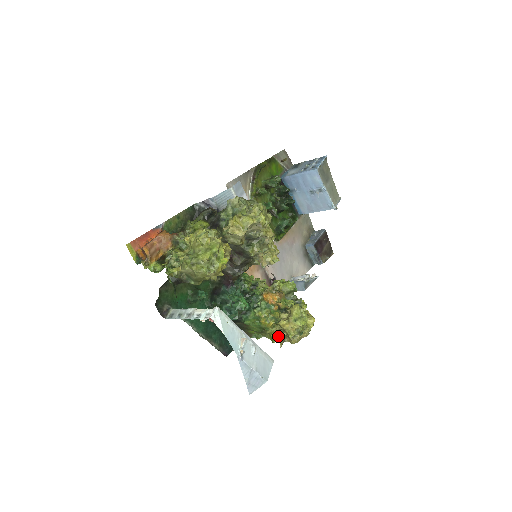
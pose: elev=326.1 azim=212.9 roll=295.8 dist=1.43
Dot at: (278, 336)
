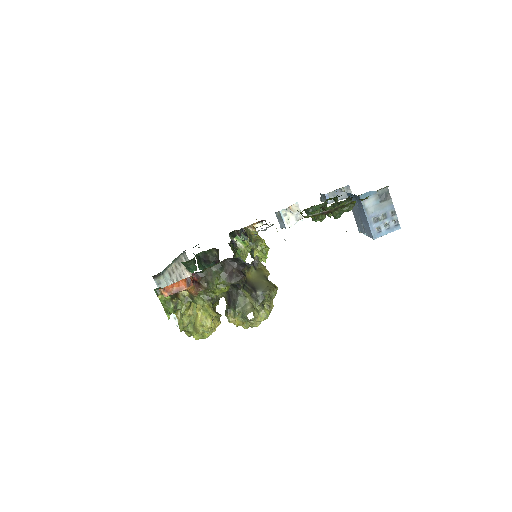
Dot at: occluded
